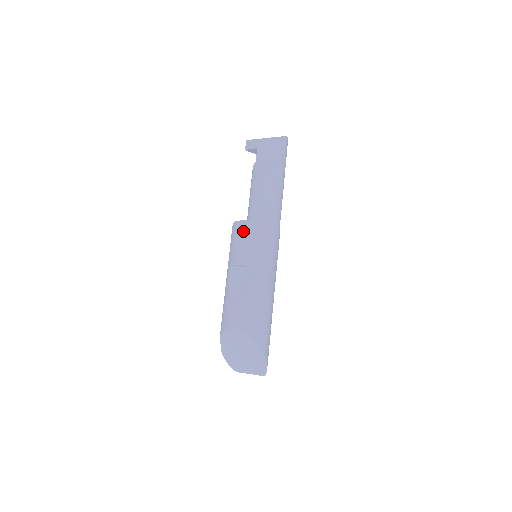
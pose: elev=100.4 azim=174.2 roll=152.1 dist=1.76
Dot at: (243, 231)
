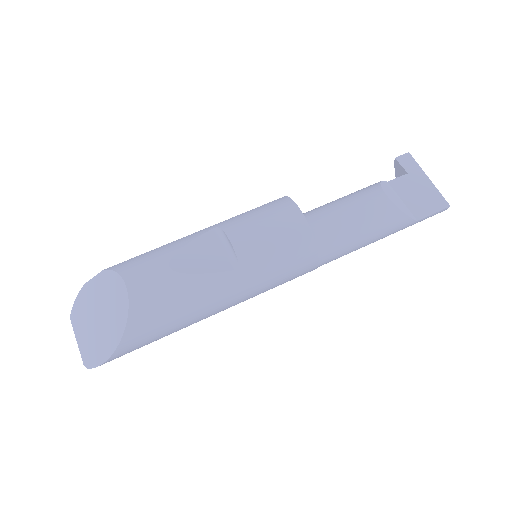
Dot at: (284, 218)
